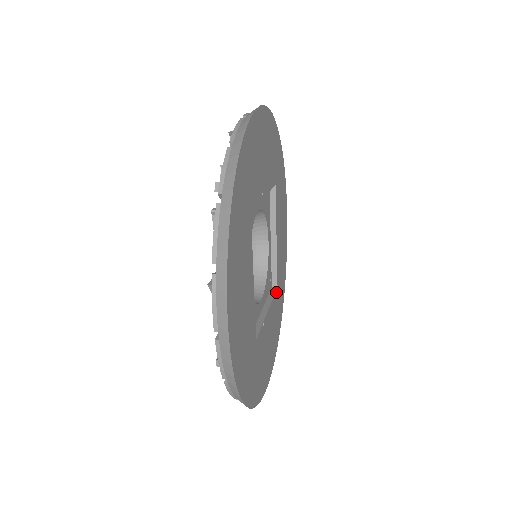
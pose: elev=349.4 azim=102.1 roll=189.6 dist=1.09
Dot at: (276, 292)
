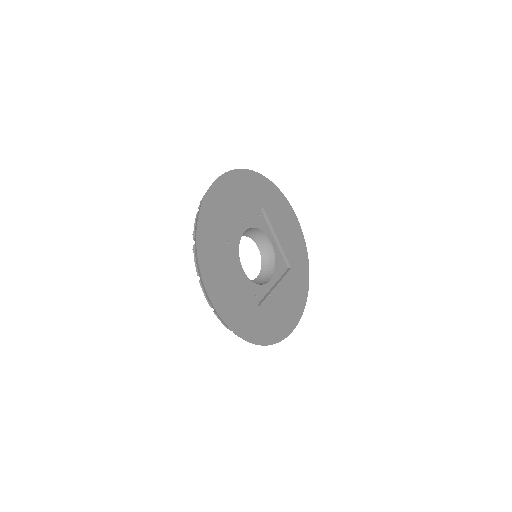
Dot at: (290, 272)
